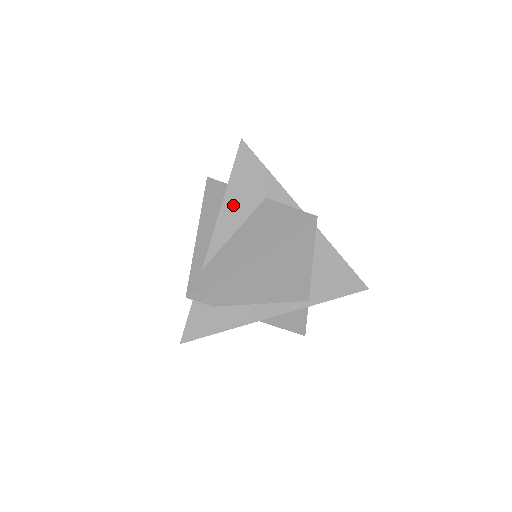
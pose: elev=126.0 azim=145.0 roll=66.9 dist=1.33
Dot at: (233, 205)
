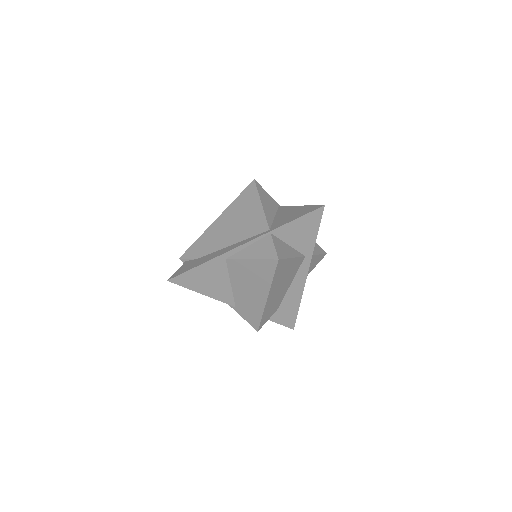
Dot at: occluded
